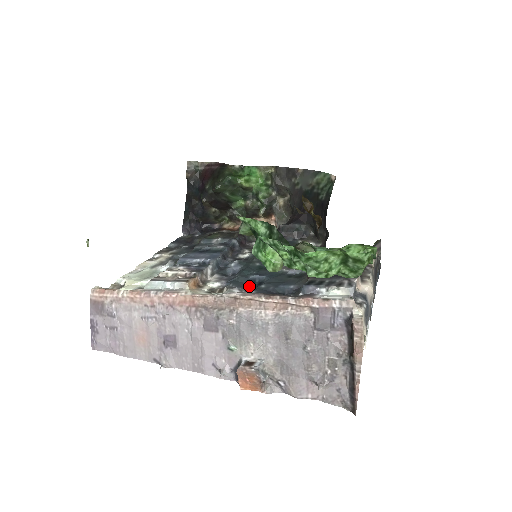
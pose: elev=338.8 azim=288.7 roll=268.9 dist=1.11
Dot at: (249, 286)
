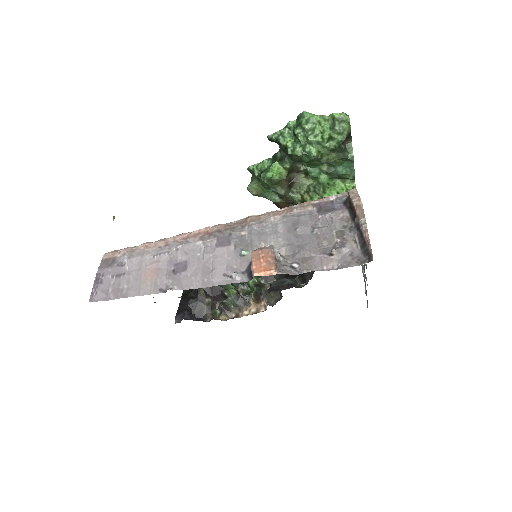
Dot at: occluded
